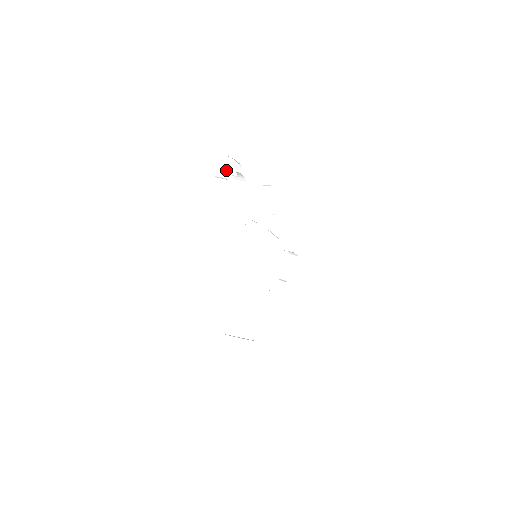
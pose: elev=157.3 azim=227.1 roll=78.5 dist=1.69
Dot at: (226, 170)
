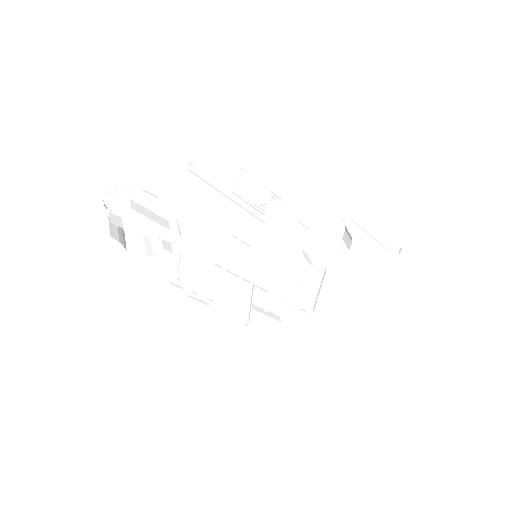
Dot at: (119, 208)
